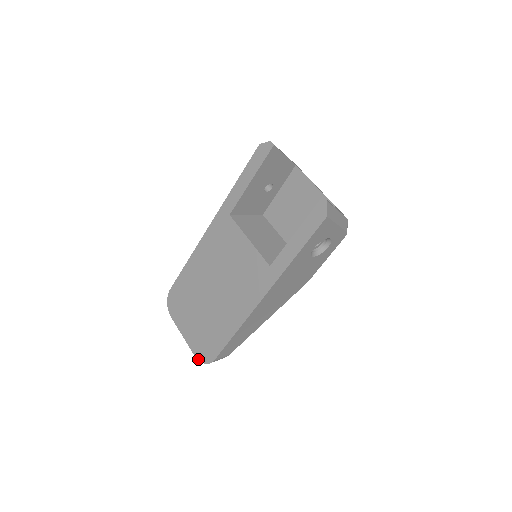
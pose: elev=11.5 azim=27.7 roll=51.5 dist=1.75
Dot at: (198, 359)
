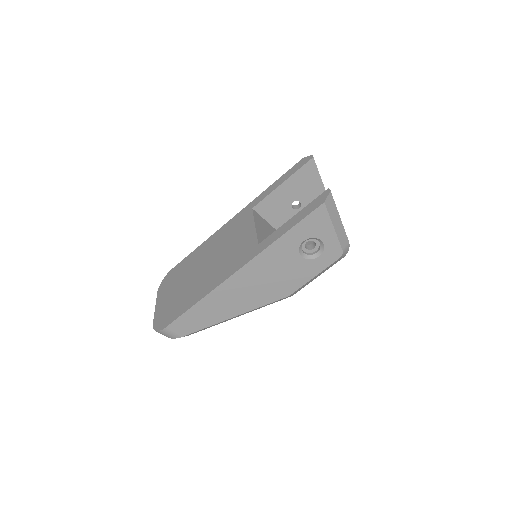
Dot at: (154, 327)
